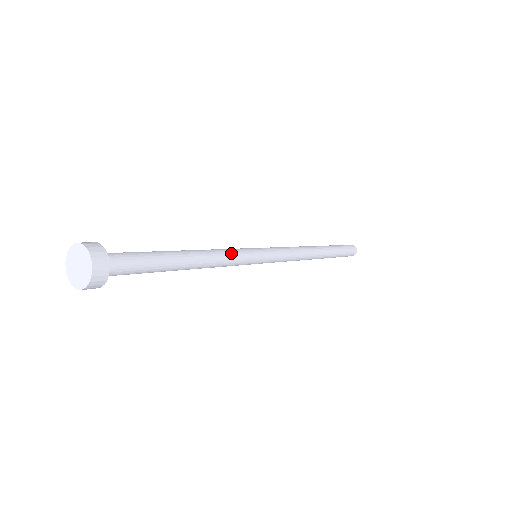
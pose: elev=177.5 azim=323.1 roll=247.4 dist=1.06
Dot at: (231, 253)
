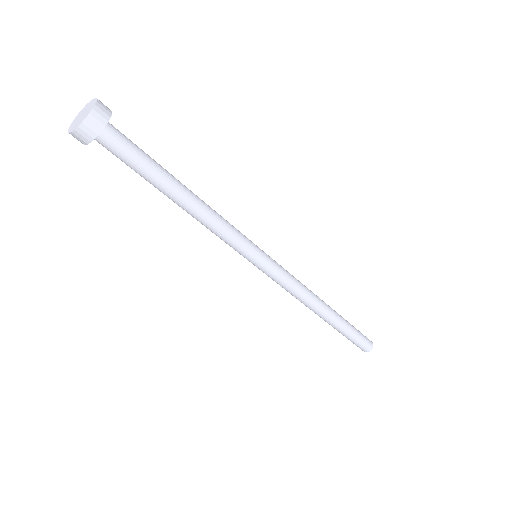
Dot at: (228, 222)
